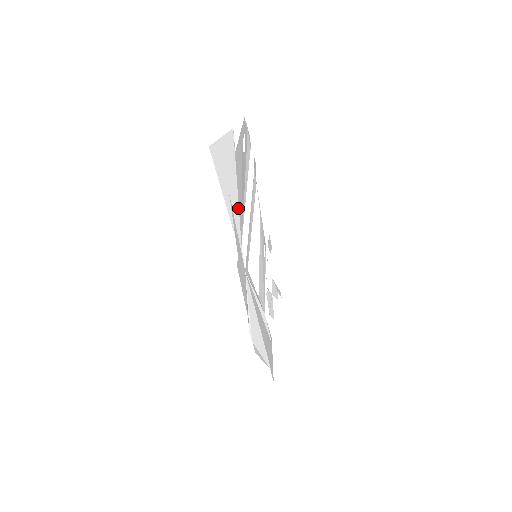
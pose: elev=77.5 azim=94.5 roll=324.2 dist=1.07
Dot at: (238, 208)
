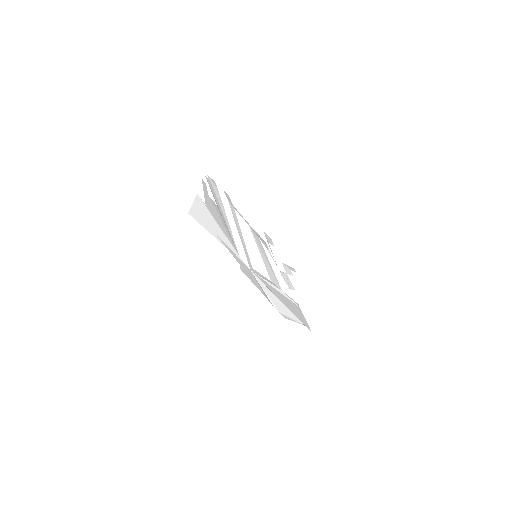
Dot at: (225, 236)
